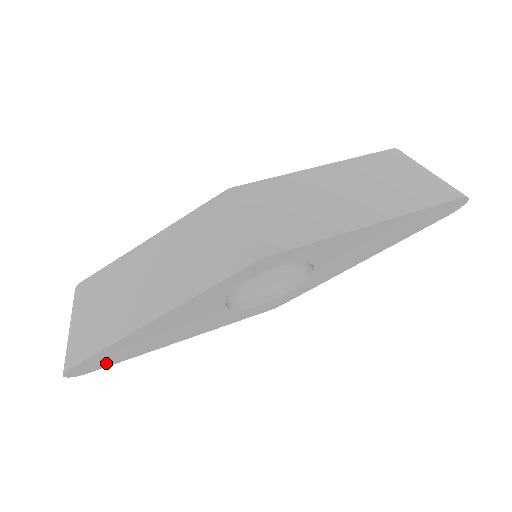
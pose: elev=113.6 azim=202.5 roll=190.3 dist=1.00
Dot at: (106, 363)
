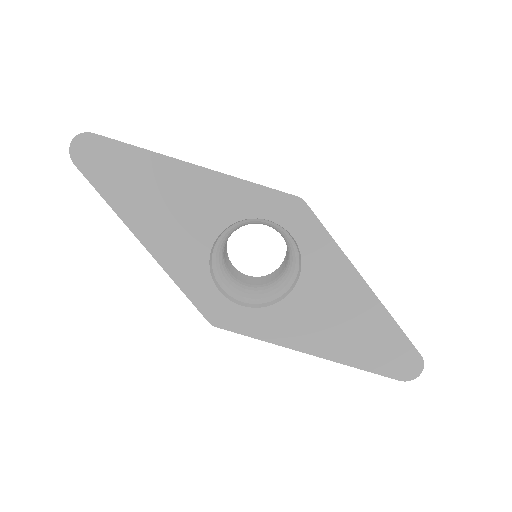
Dot at: (98, 173)
